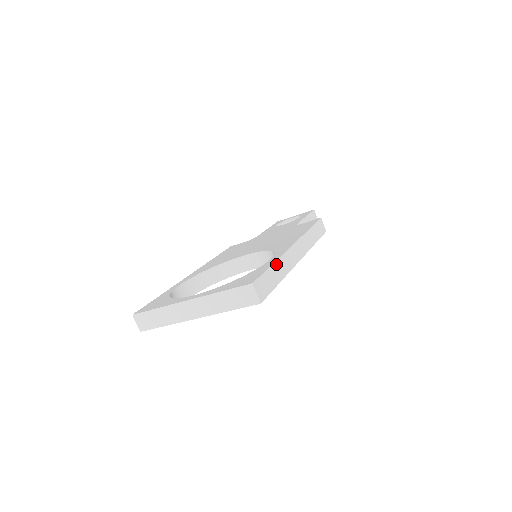
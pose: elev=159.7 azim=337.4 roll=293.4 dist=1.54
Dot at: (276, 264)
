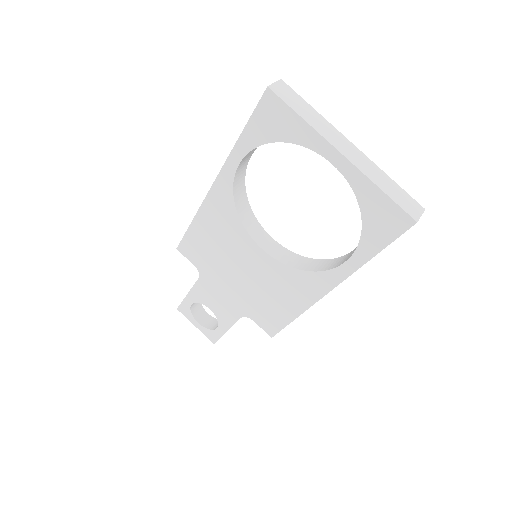
Dot at: occluded
